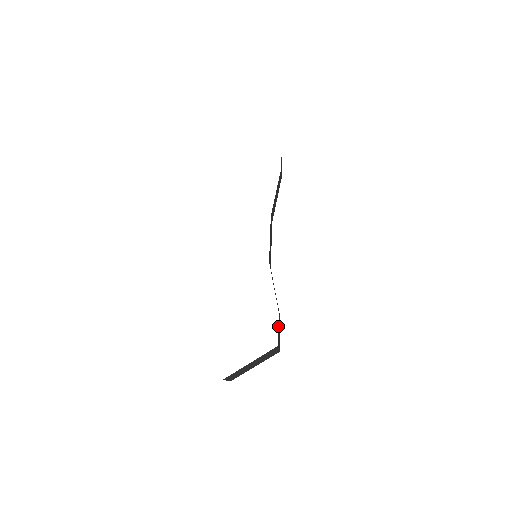
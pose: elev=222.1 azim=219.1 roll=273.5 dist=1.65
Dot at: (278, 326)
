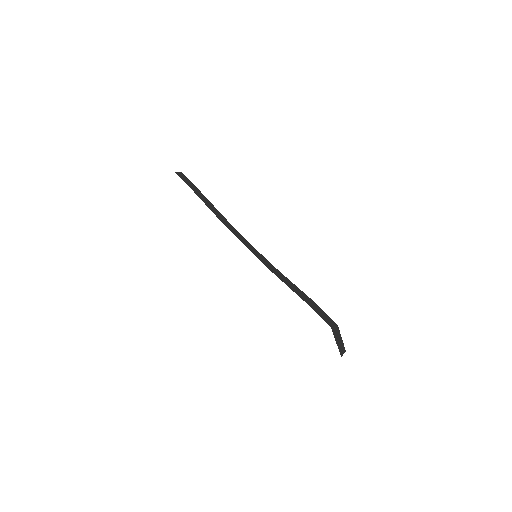
Dot at: occluded
